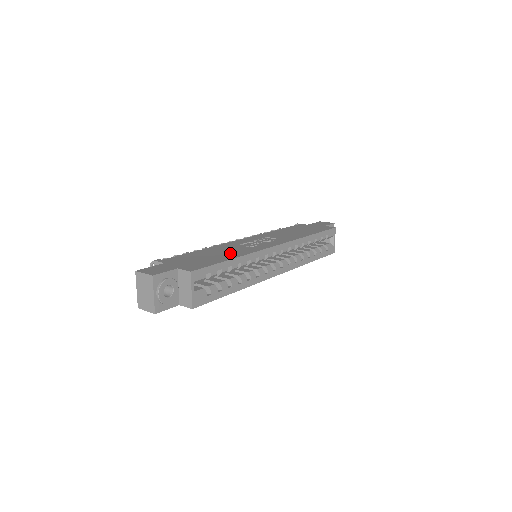
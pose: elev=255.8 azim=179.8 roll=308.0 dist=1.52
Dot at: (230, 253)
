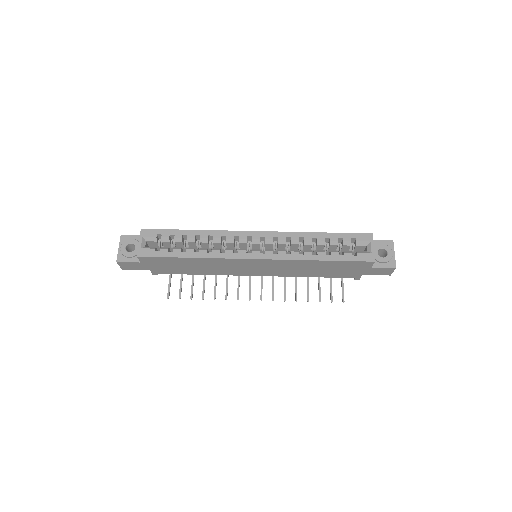
Dot at: occluded
